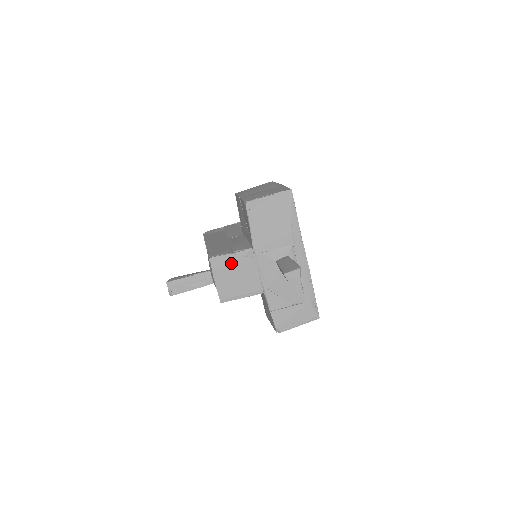
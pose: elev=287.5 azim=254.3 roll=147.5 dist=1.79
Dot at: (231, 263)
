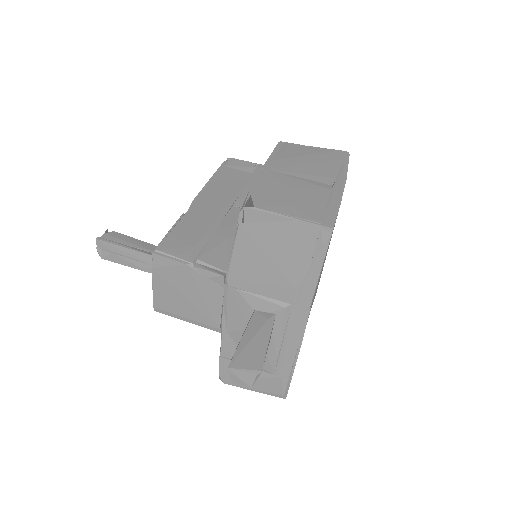
Dot at: (184, 276)
